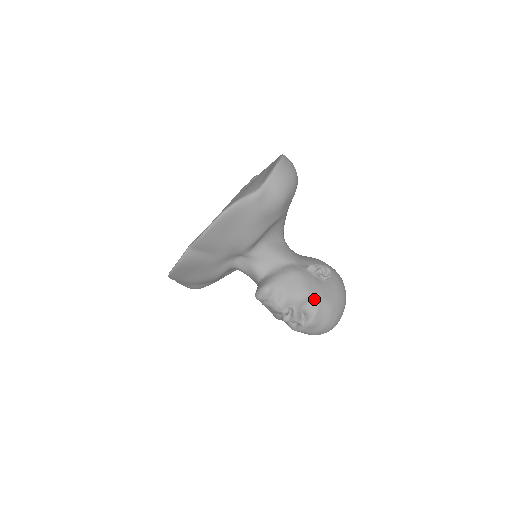
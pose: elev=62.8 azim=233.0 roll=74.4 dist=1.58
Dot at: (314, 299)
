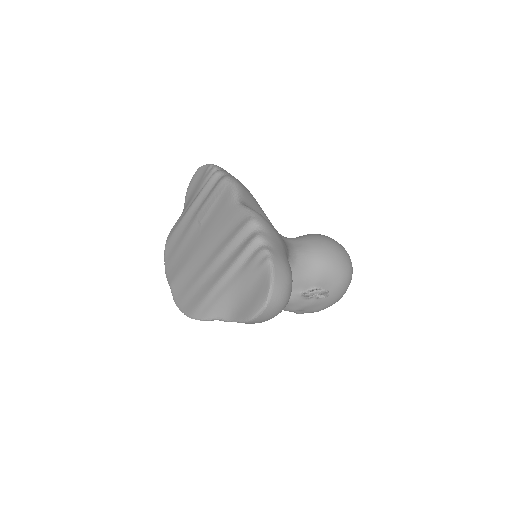
Dot at: (299, 311)
